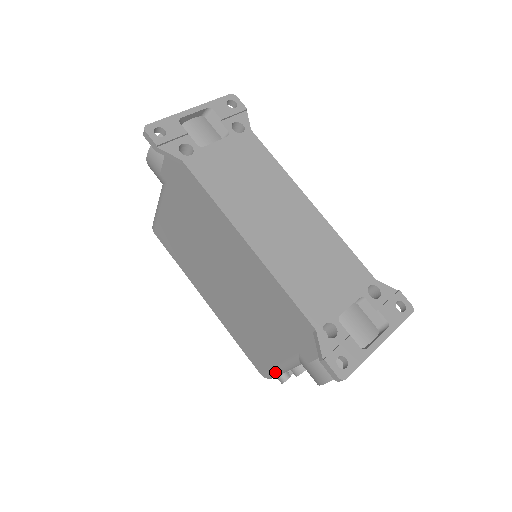
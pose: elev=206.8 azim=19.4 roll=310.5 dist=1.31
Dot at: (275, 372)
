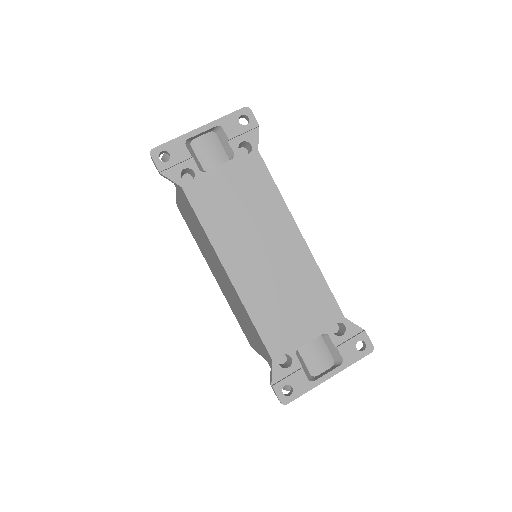
Dot at: occluded
